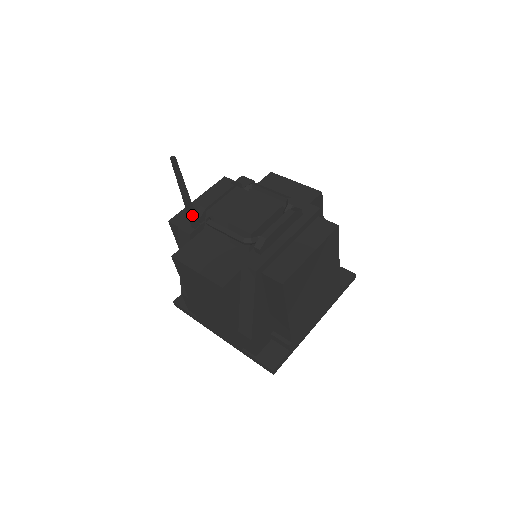
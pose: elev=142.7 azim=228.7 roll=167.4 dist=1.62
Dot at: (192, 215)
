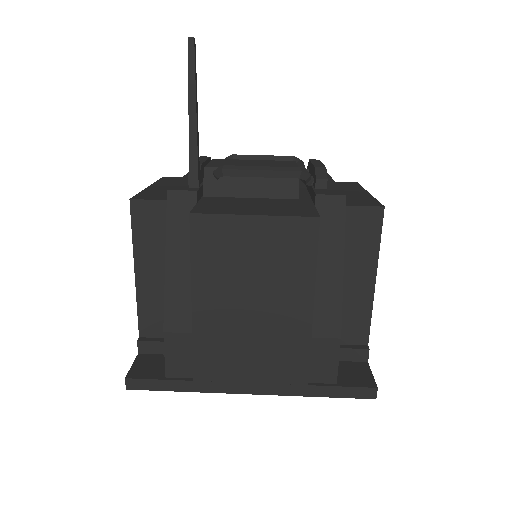
Dot at: (197, 159)
